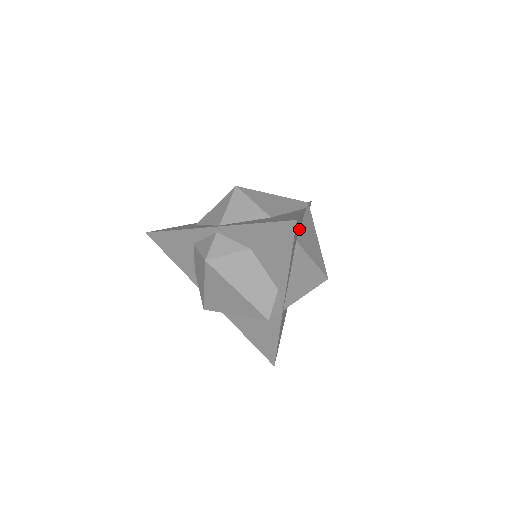
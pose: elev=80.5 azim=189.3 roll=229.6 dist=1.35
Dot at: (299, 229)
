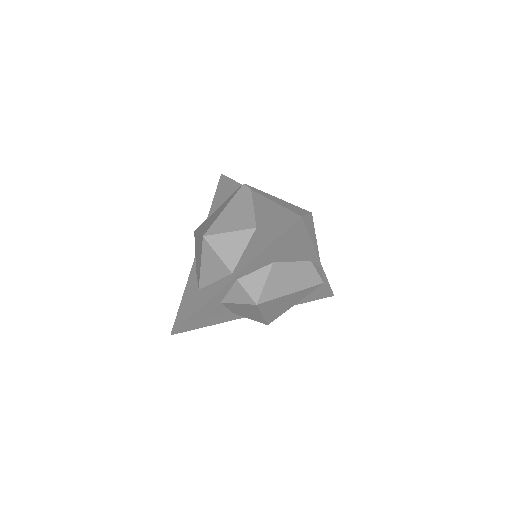
Dot at: occluded
